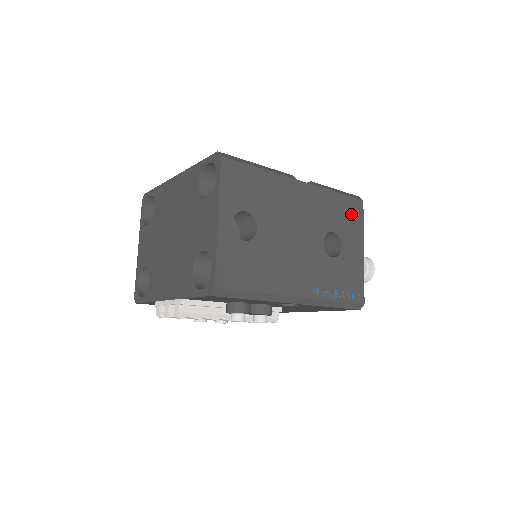
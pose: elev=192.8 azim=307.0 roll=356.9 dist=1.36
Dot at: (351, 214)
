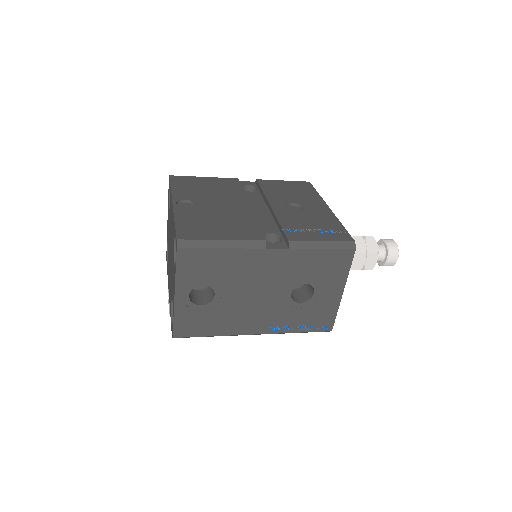
Dot at: (334, 264)
